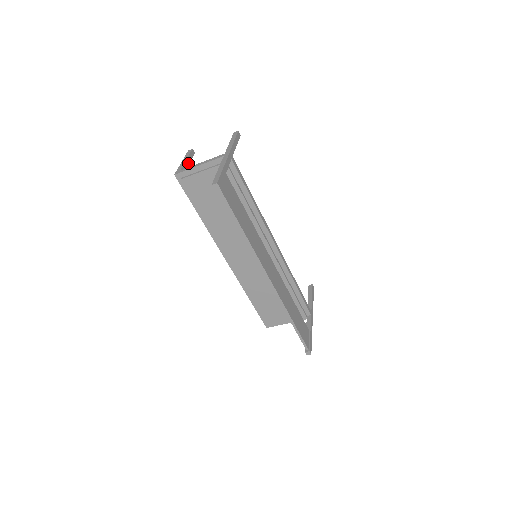
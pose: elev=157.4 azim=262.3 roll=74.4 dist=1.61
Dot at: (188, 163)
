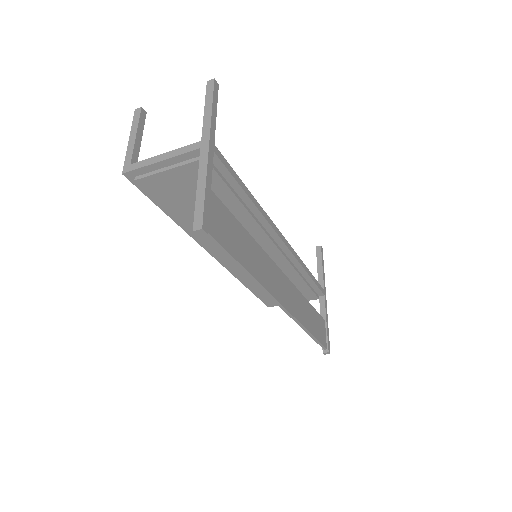
Dot at: (139, 140)
